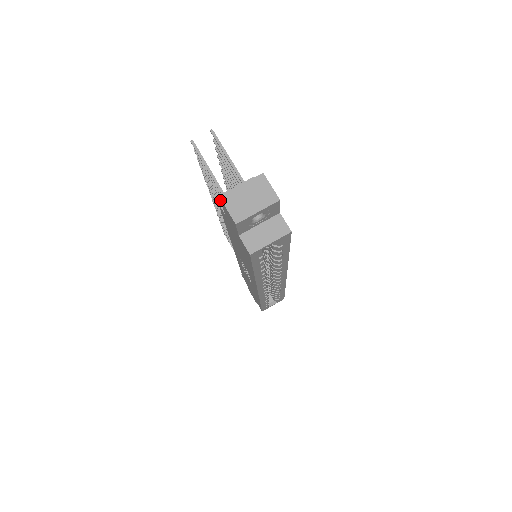
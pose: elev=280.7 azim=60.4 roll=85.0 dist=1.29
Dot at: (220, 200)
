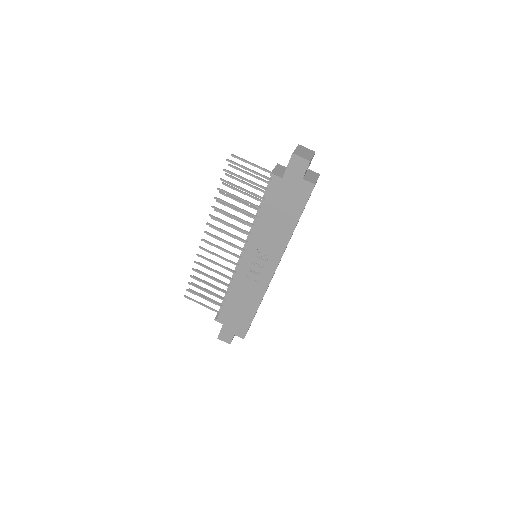
Dot at: (290, 158)
